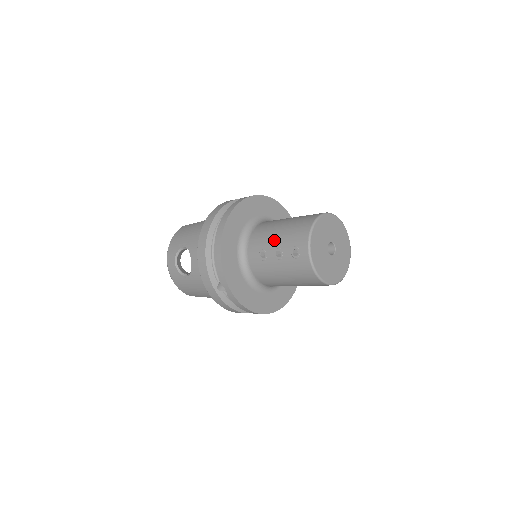
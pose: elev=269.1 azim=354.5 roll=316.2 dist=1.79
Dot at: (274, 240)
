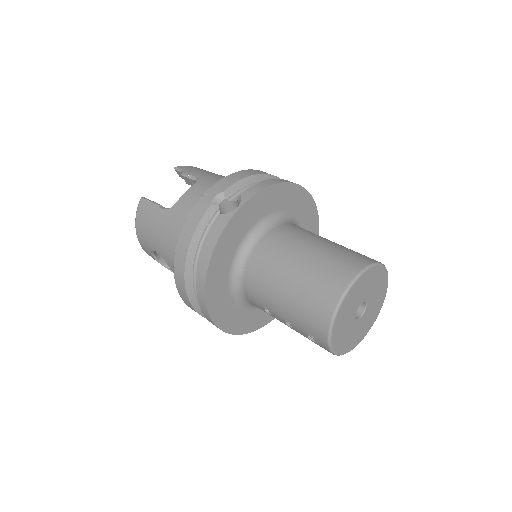
Dot at: (279, 309)
